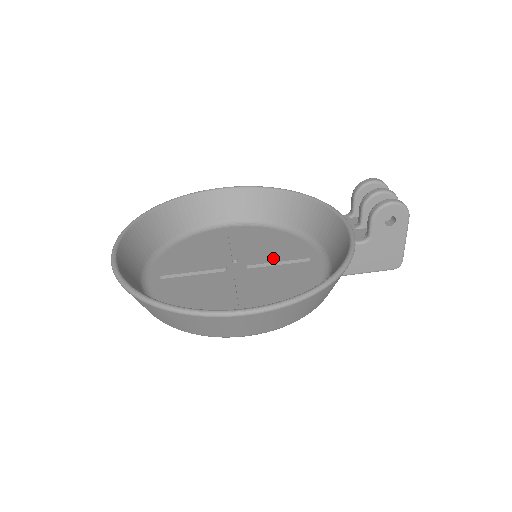
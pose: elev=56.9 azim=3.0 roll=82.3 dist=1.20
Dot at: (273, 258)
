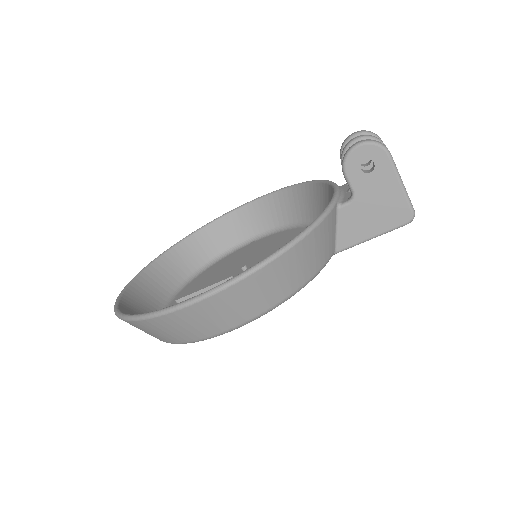
Dot at: occluded
